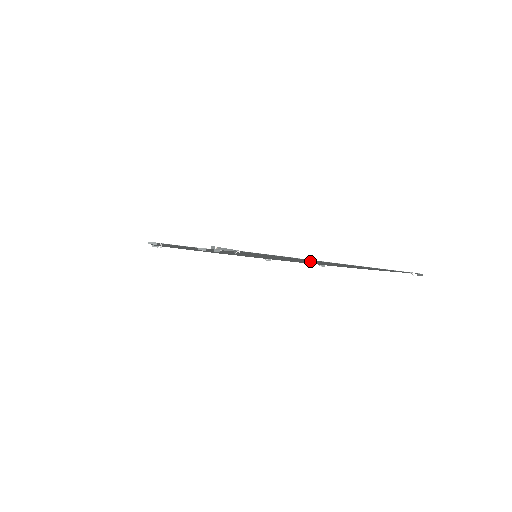
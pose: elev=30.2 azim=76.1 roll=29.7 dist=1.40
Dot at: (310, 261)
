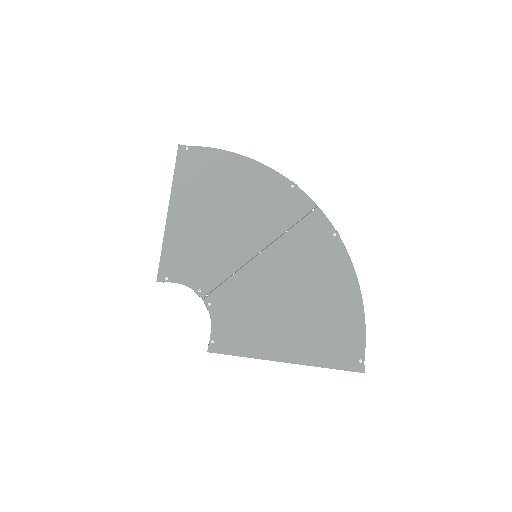
Dot at: (285, 315)
